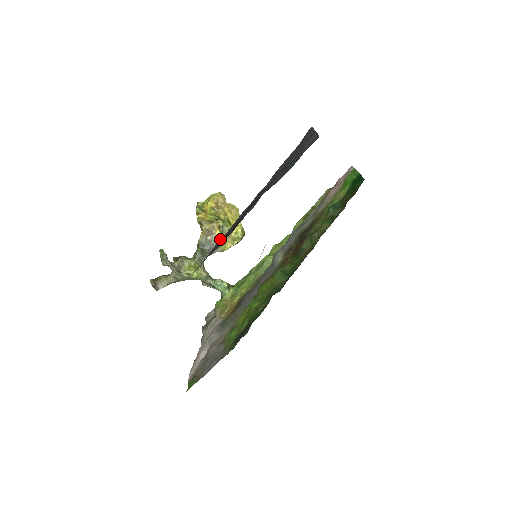
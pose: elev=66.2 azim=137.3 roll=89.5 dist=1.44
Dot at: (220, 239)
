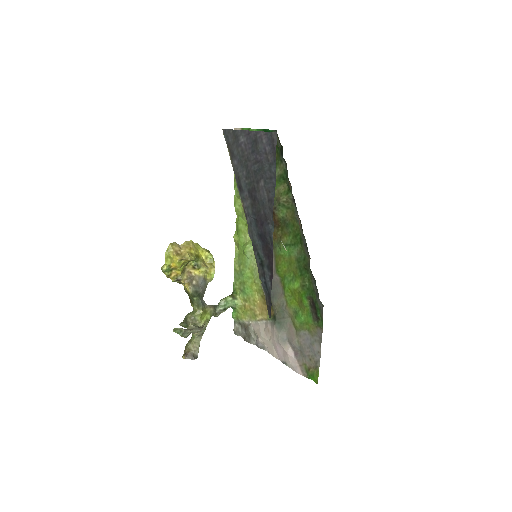
Dot at: (202, 274)
